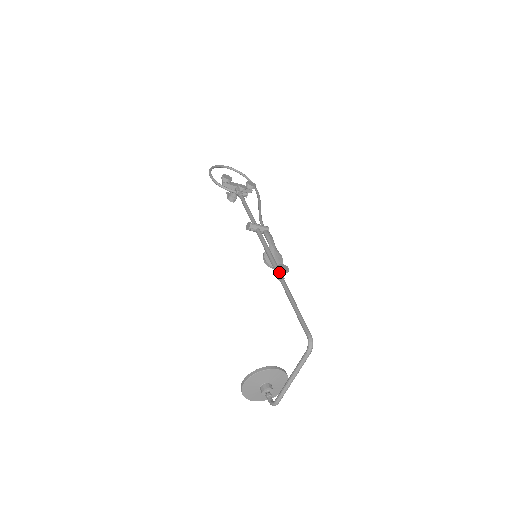
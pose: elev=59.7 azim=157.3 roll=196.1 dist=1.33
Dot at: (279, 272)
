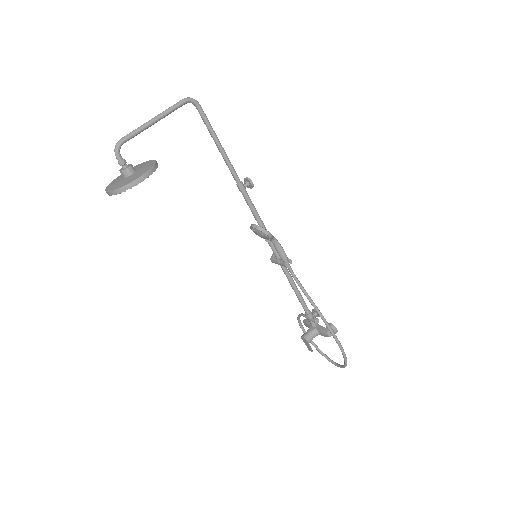
Dot at: (244, 188)
